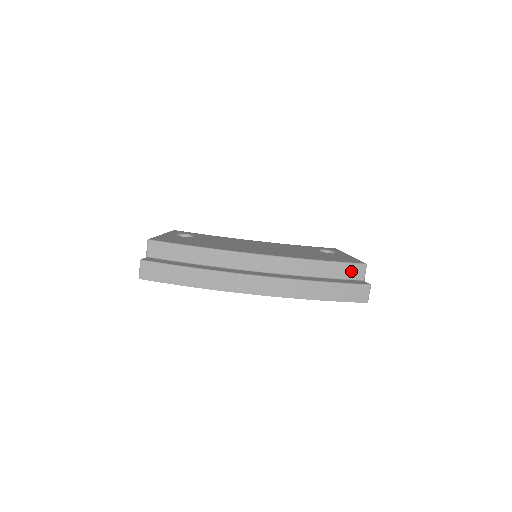
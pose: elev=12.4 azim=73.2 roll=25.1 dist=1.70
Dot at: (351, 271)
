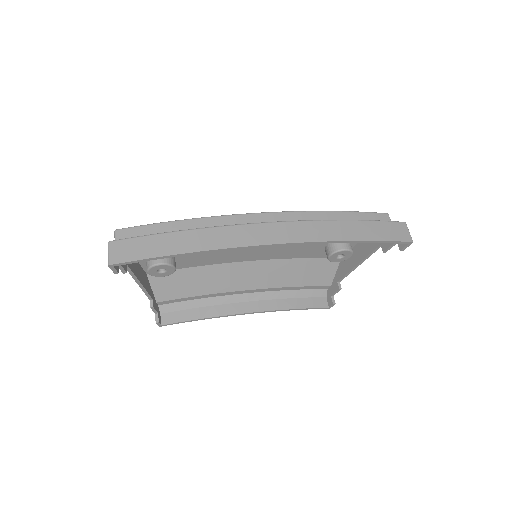
Dot at: occluded
